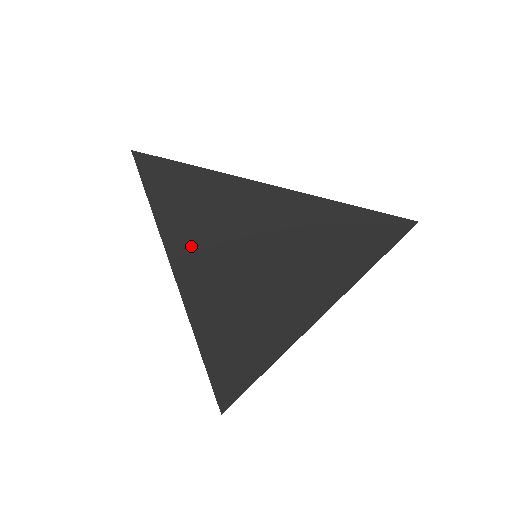
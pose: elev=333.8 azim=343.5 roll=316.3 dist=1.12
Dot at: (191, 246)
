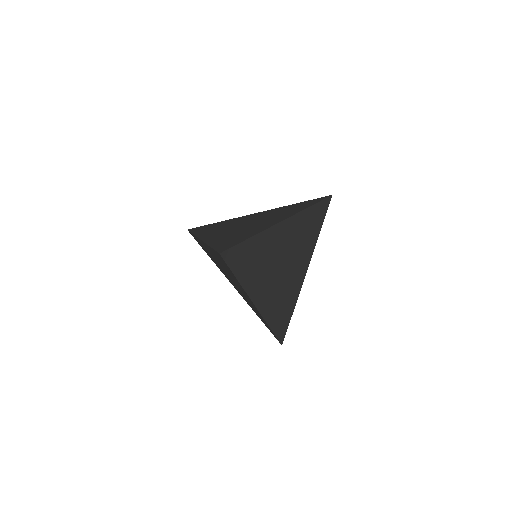
Dot at: (256, 280)
